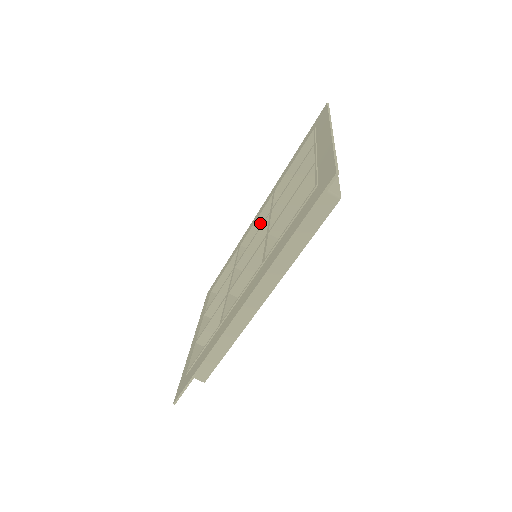
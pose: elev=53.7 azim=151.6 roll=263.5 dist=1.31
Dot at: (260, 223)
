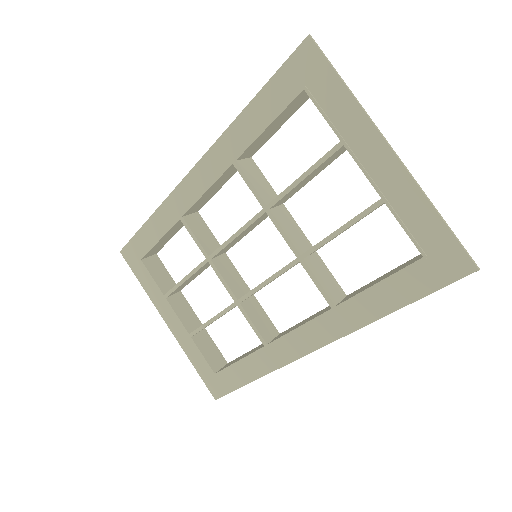
Dot at: (209, 191)
